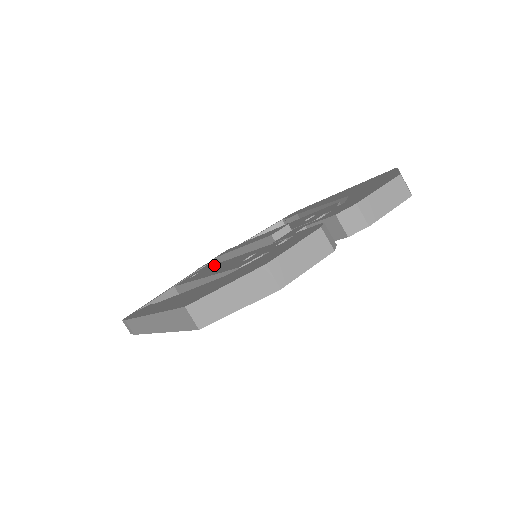
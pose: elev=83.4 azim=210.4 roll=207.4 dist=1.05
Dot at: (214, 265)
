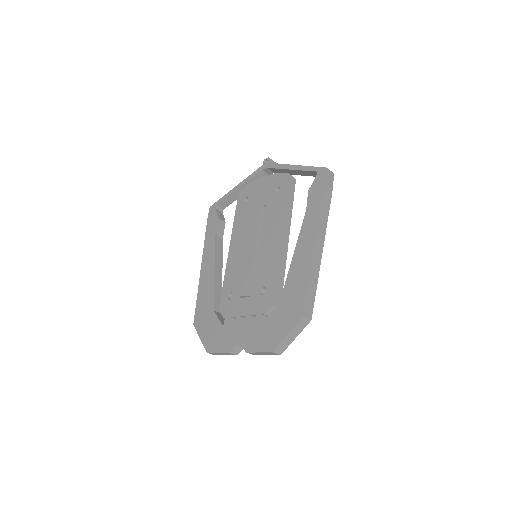
Dot at: (248, 219)
